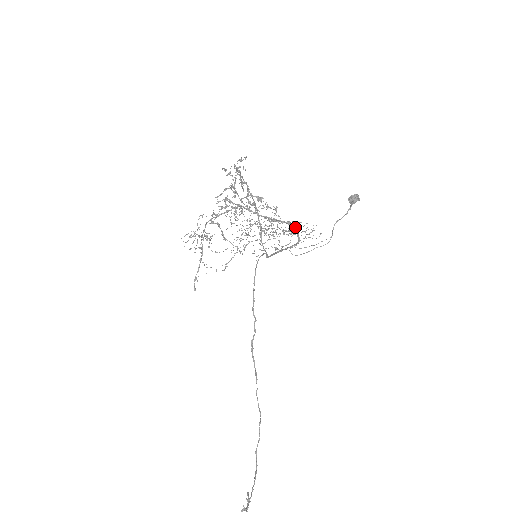
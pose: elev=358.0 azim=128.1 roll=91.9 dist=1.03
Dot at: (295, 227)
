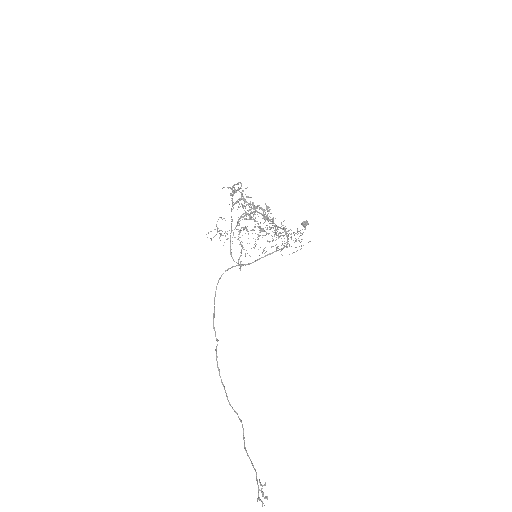
Dot at: occluded
